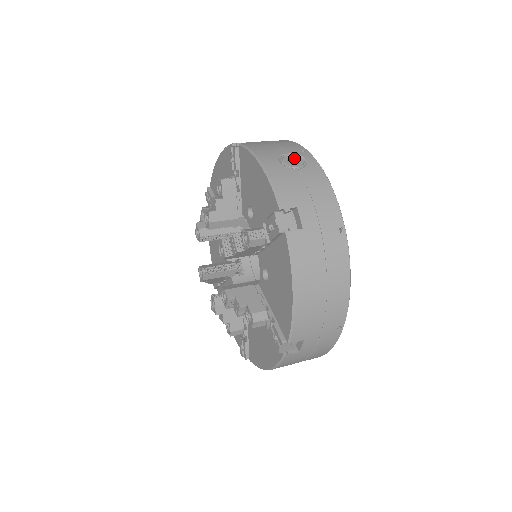
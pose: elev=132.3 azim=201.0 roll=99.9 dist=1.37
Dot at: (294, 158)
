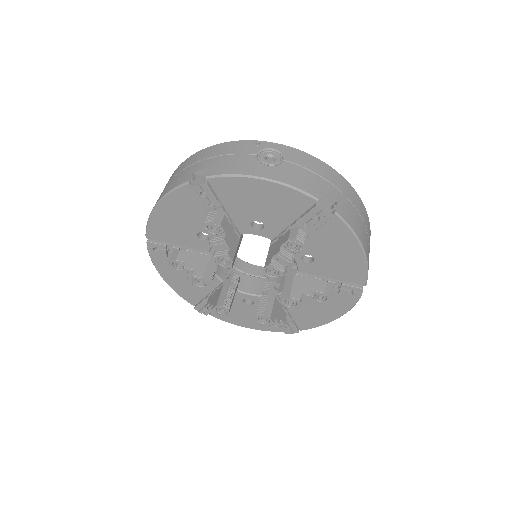
Dot at: (266, 154)
